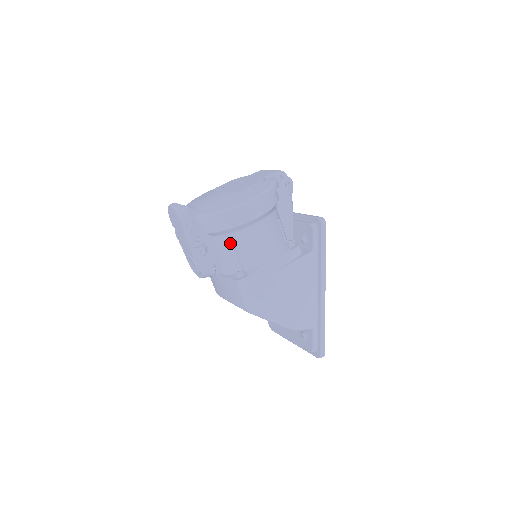
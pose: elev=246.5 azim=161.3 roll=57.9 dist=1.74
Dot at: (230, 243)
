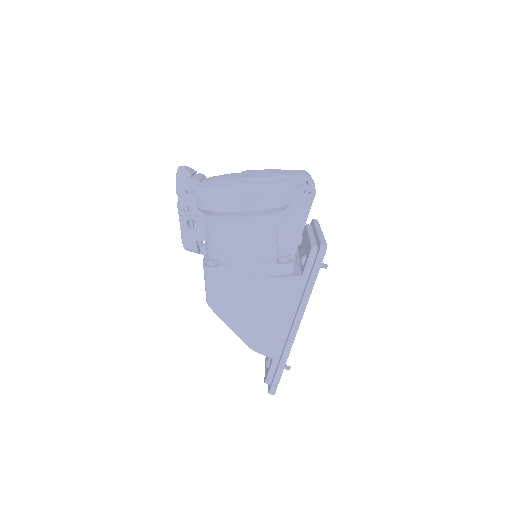
Dot at: (213, 226)
